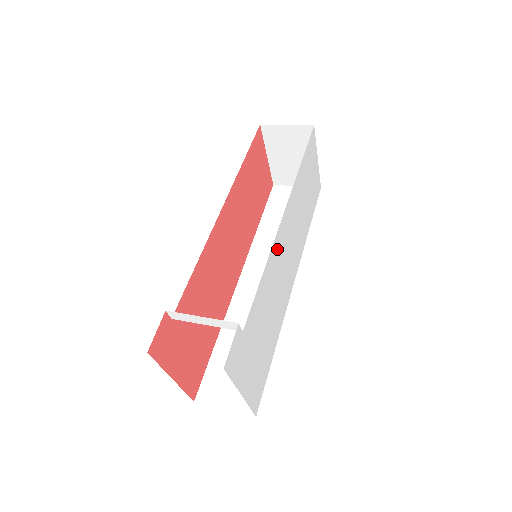
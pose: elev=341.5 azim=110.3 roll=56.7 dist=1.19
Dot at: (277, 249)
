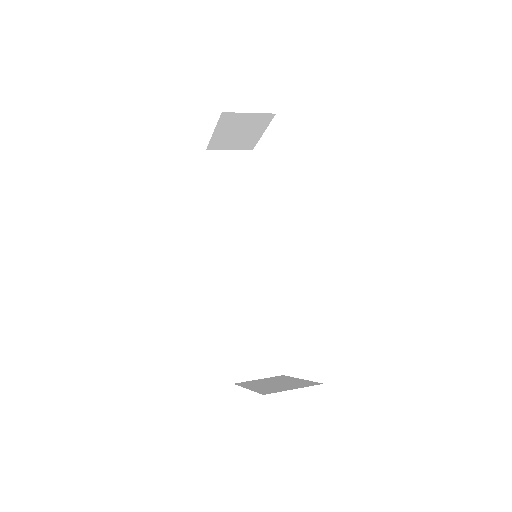
Dot at: occluded
